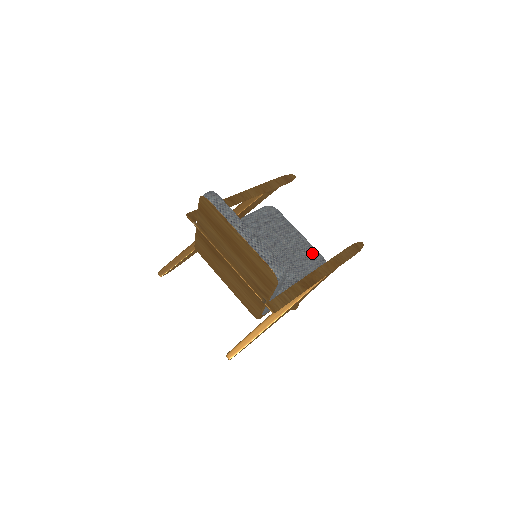
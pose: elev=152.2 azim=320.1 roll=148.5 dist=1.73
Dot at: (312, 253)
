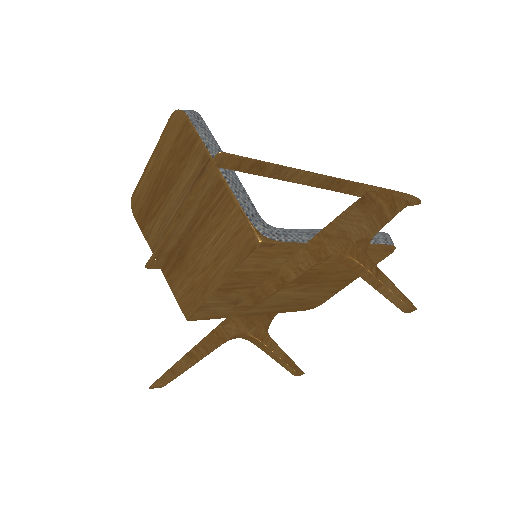
Dot at: occluded
